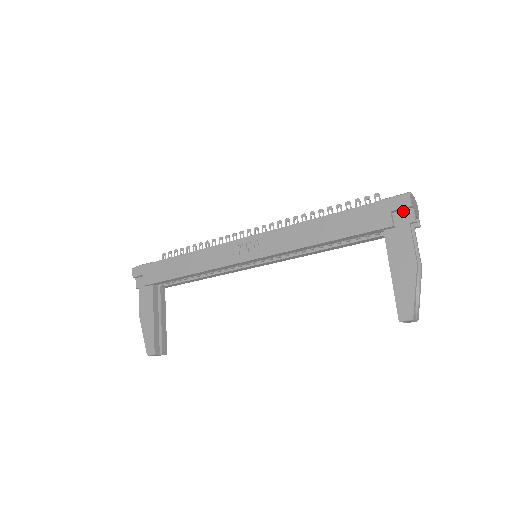
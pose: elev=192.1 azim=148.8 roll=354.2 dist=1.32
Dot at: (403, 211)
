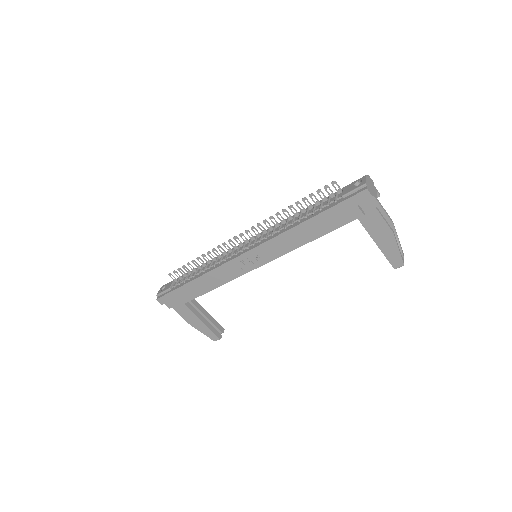
Dot at: (366, 200)
